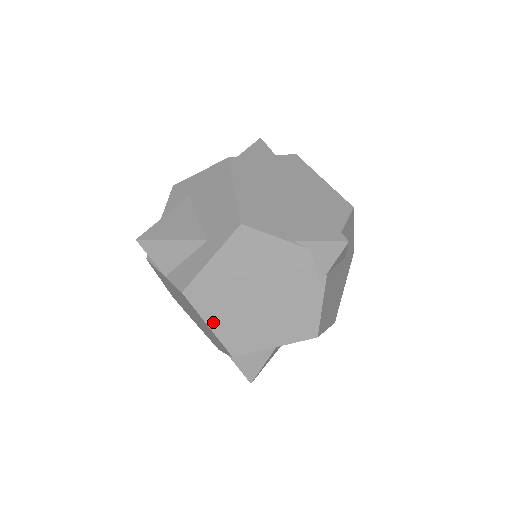
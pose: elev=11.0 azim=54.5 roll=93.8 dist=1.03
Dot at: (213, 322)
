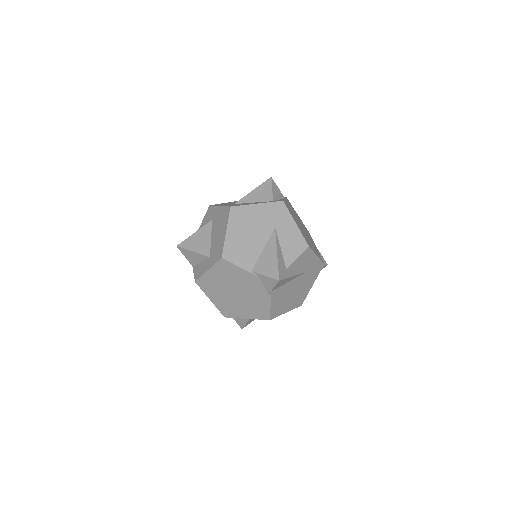
Dot at: (212, 299)
